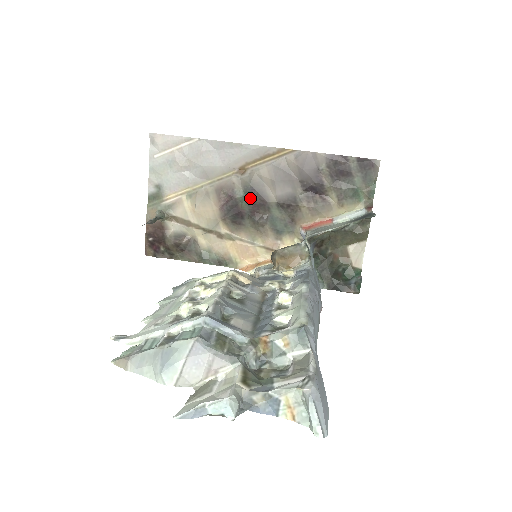
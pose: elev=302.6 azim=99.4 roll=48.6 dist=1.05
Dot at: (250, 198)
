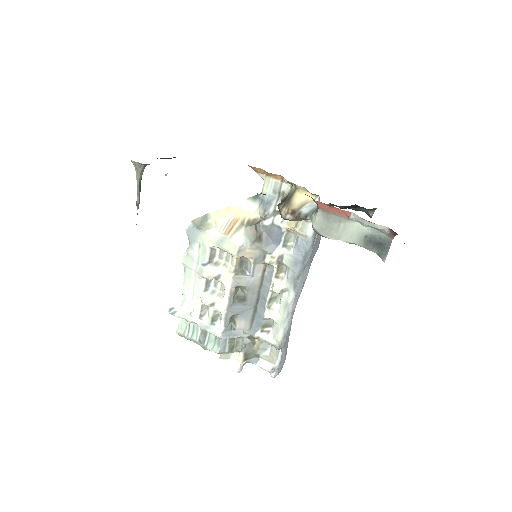
Dot at: occluded
